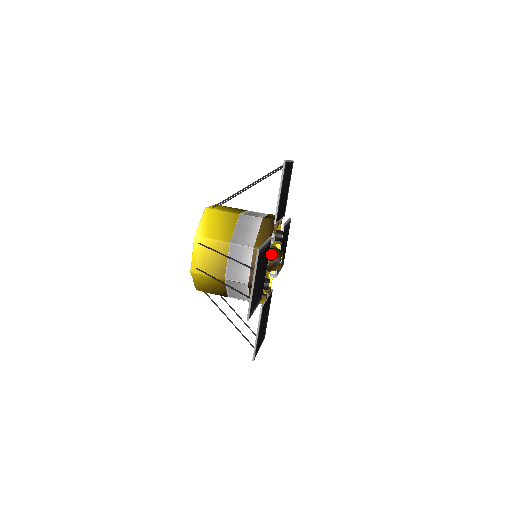
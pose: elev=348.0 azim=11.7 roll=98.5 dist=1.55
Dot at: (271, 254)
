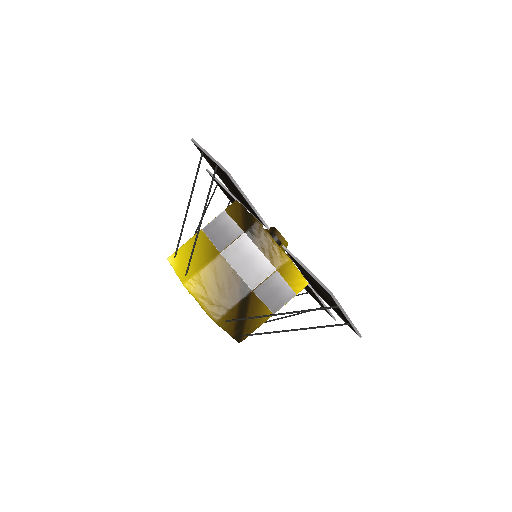
Dot at: occluded
